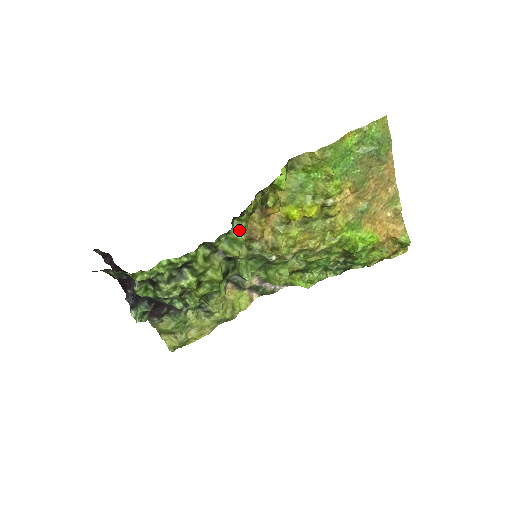
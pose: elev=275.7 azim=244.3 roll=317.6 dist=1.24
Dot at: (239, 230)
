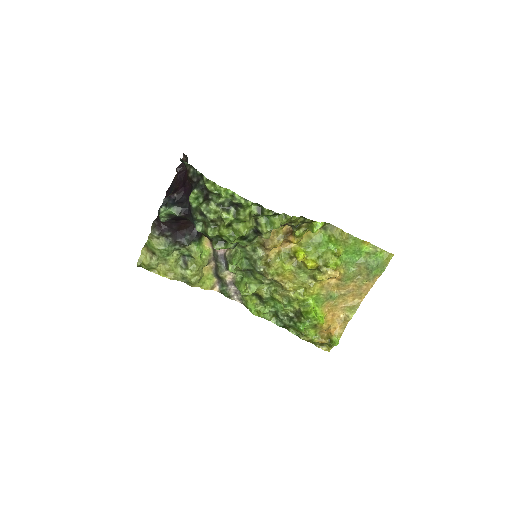
Dot at: (280, 220)
